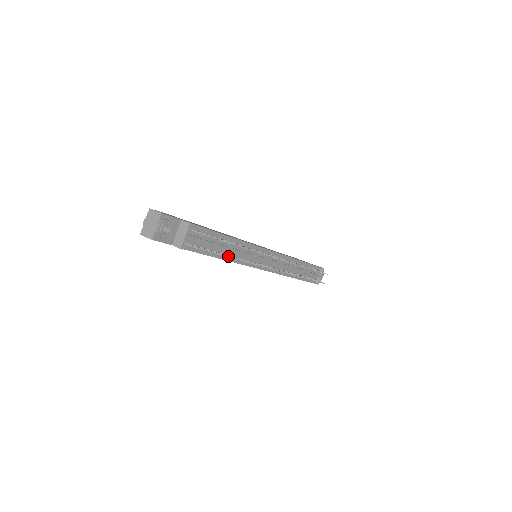
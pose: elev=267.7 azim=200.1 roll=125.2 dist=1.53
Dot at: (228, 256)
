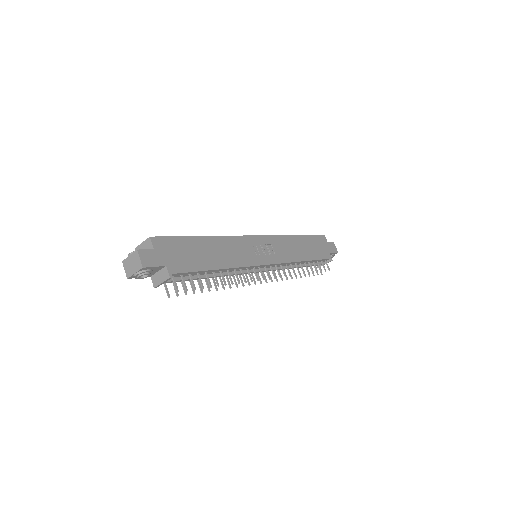
Dot at: (207, 286)
